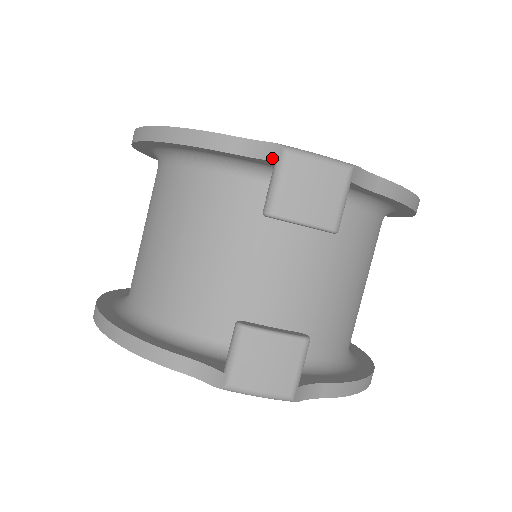
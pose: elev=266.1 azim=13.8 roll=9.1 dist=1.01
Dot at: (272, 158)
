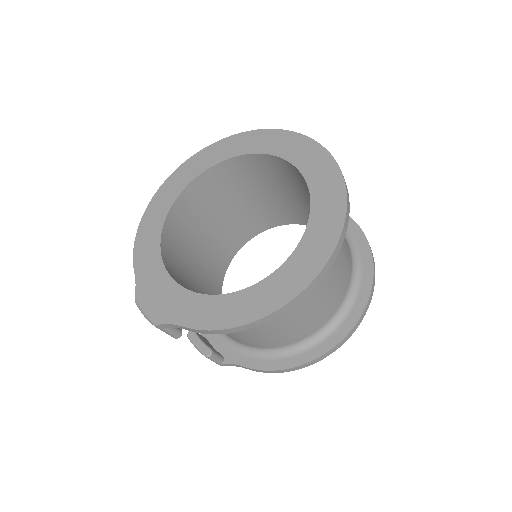
Dot at: occluded
